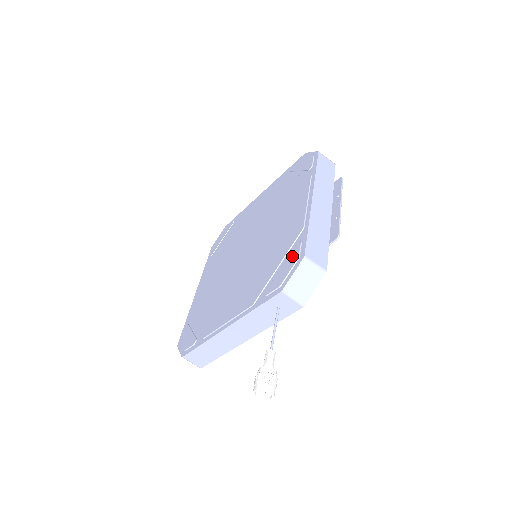
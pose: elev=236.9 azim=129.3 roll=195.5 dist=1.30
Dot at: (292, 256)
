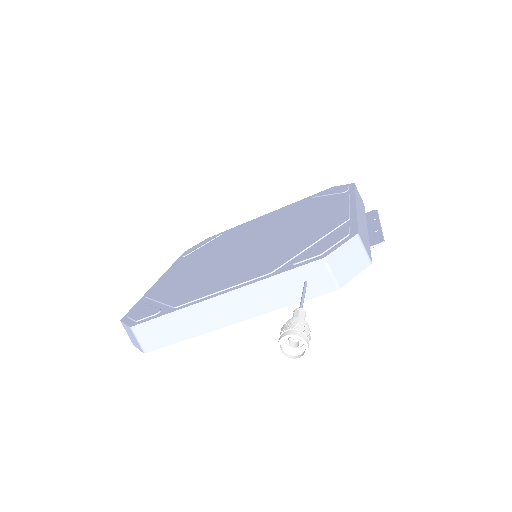
Dot at: (337, 235)
